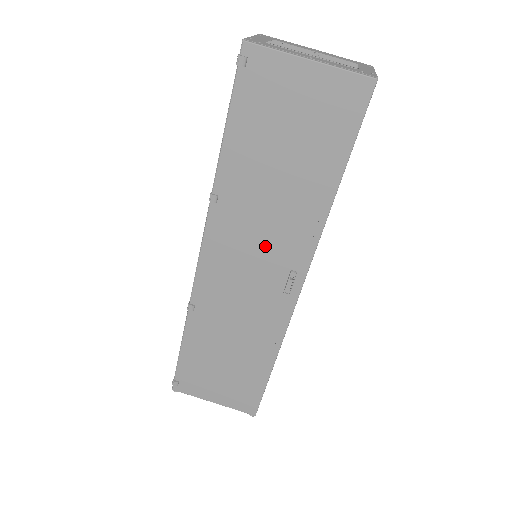
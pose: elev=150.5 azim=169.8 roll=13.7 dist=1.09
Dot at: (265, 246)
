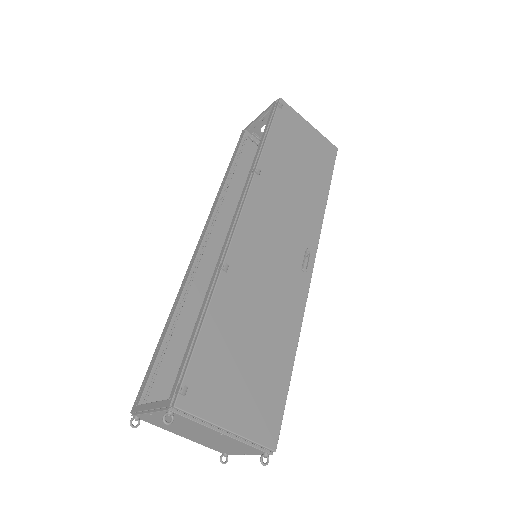
Dot at: (289, 222)
